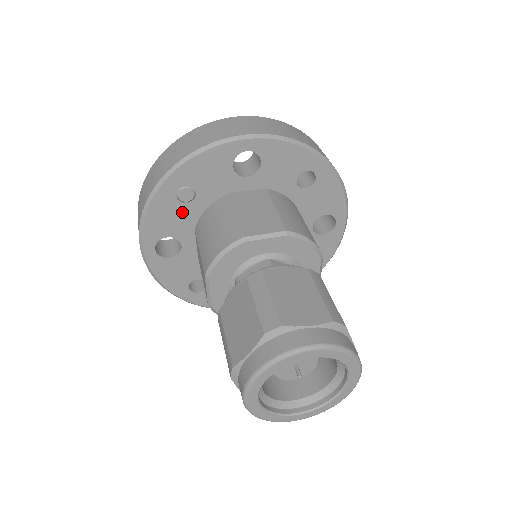
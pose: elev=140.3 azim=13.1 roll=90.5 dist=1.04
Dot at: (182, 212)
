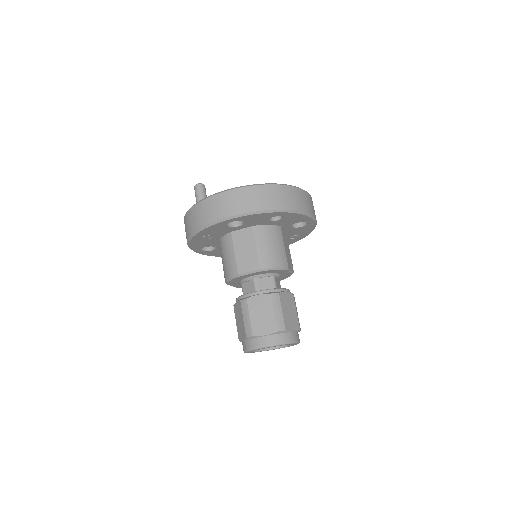
Dot at: (208, 241)
